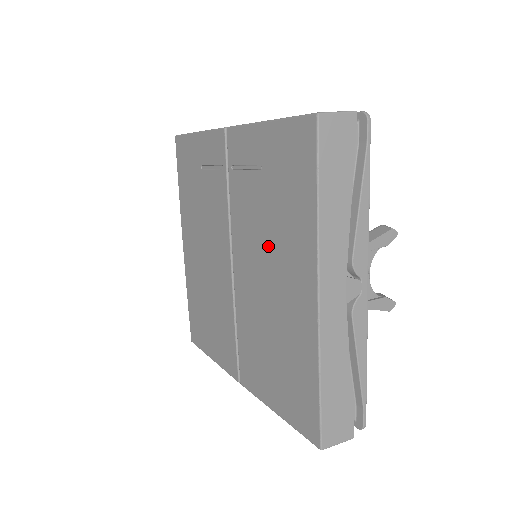
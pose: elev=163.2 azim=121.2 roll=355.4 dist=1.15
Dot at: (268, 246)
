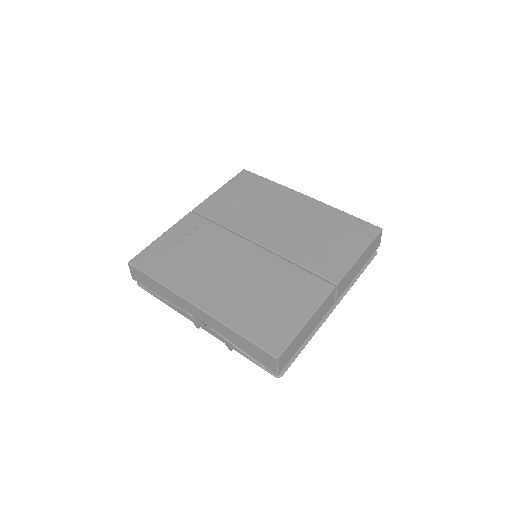
Dot at: (269, 211)
